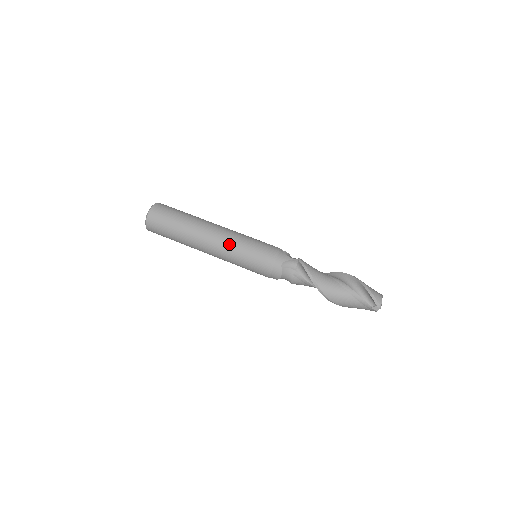
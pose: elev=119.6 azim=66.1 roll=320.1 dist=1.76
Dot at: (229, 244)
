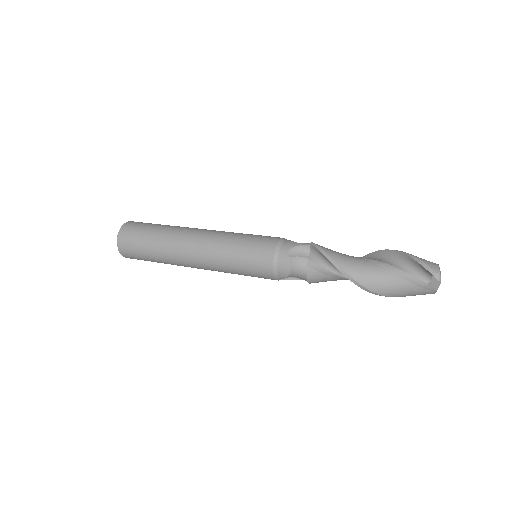
Dot at: (217, 243)
